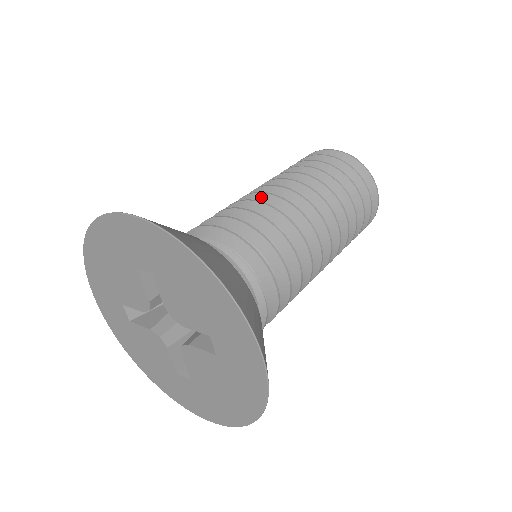
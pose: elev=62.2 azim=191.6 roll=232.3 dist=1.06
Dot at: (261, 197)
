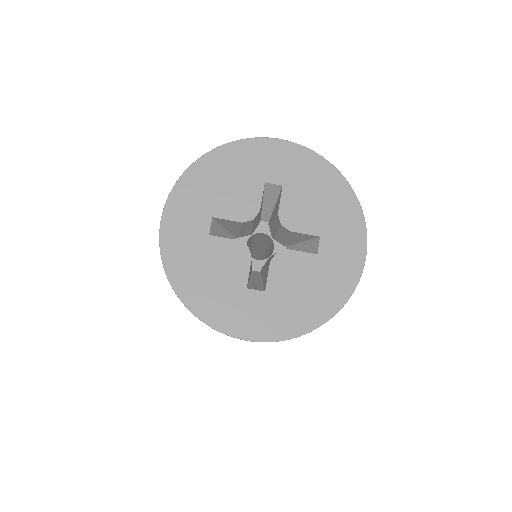
Dot at: occluded
